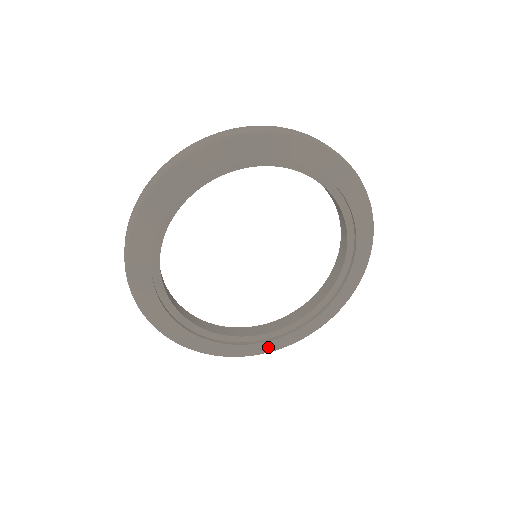
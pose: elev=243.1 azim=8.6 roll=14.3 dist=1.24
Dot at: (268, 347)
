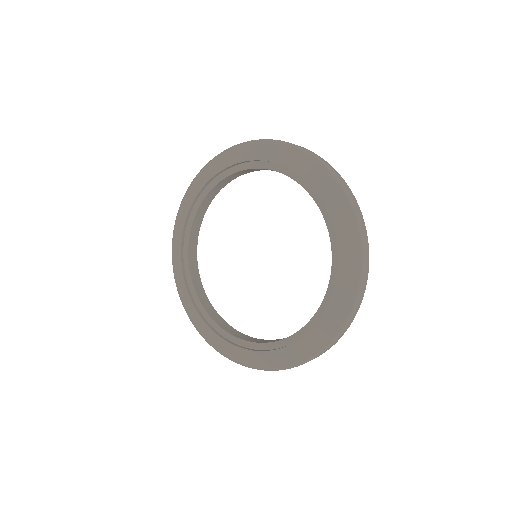
Dot at: (243, 357)
